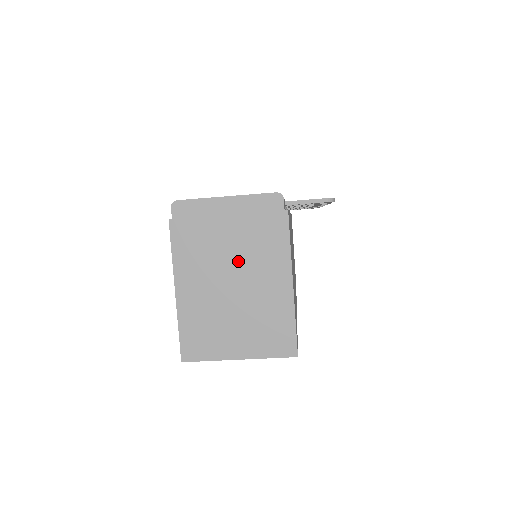
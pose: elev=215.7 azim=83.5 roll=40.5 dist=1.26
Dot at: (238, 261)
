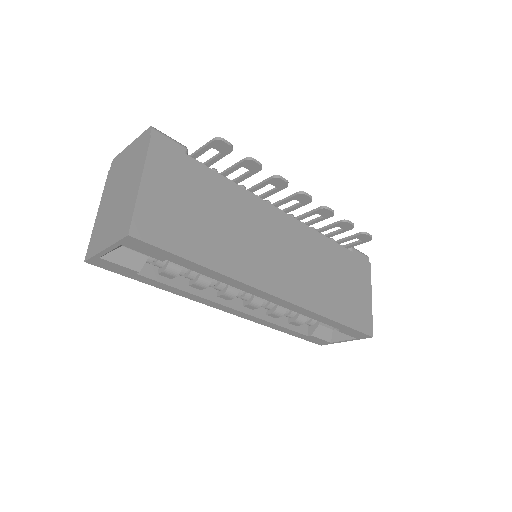
Dot at: (124, 180)
